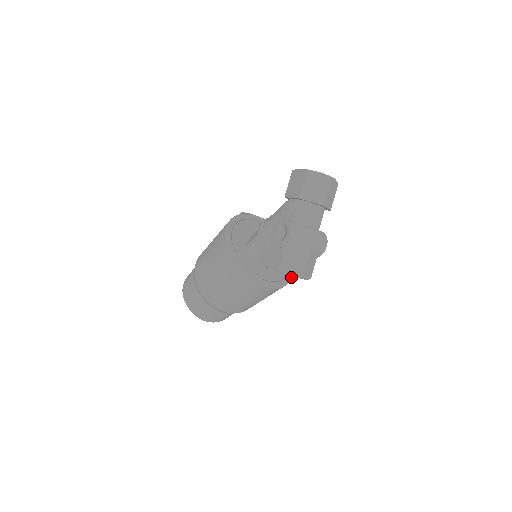
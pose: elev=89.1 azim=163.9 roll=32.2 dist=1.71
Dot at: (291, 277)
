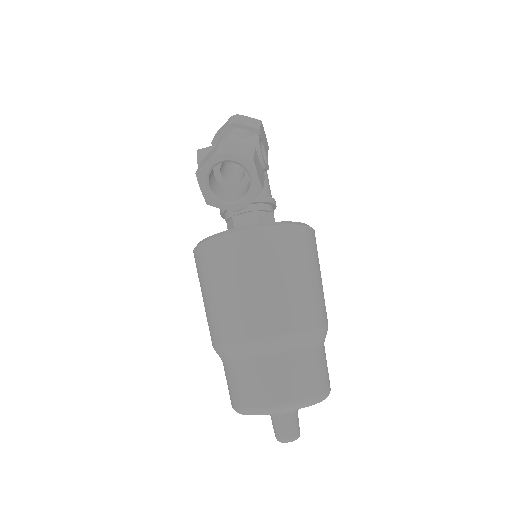
Dot at: (292, 223)
